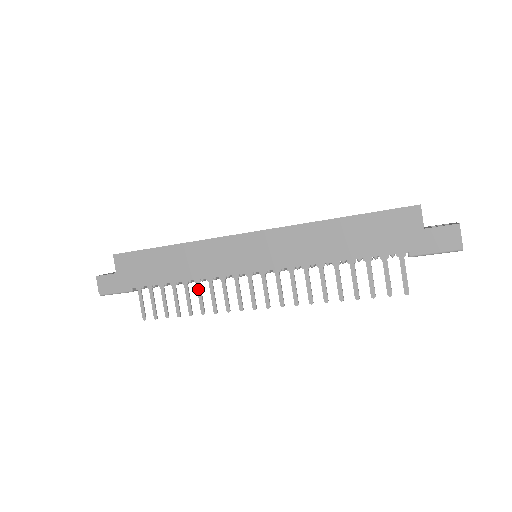
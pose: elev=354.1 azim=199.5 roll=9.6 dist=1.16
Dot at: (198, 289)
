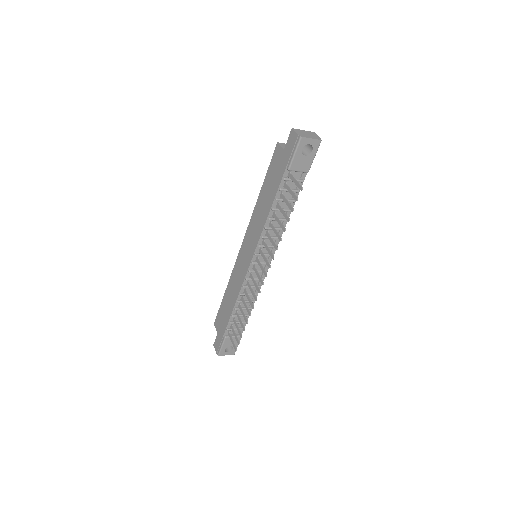
Dot at: (243, 303)
